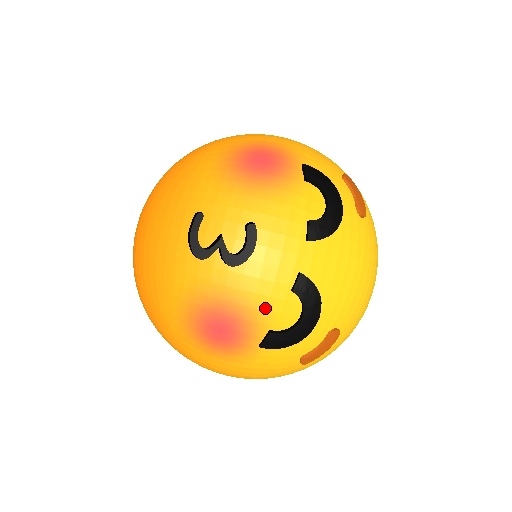
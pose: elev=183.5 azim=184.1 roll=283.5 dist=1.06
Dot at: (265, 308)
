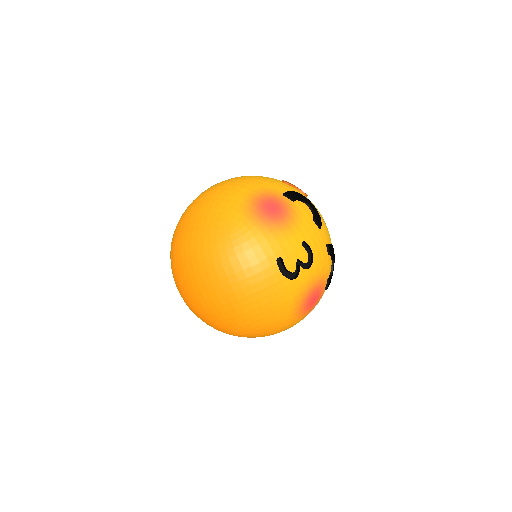
Dot at: (326, 272)
